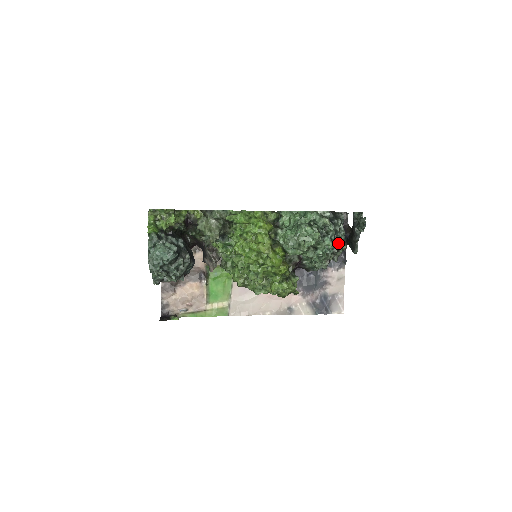
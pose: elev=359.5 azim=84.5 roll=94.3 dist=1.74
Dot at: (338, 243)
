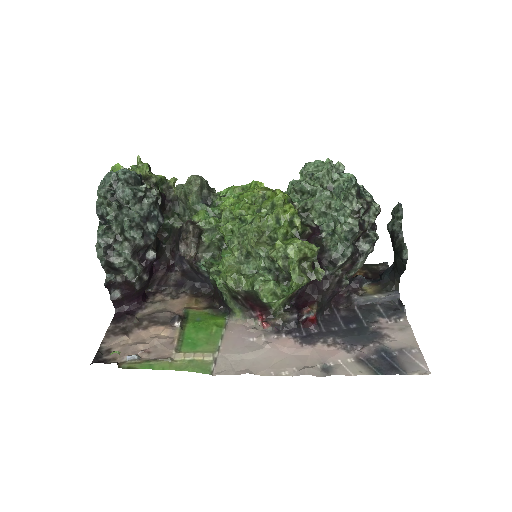
Dot at: (365, 199)
